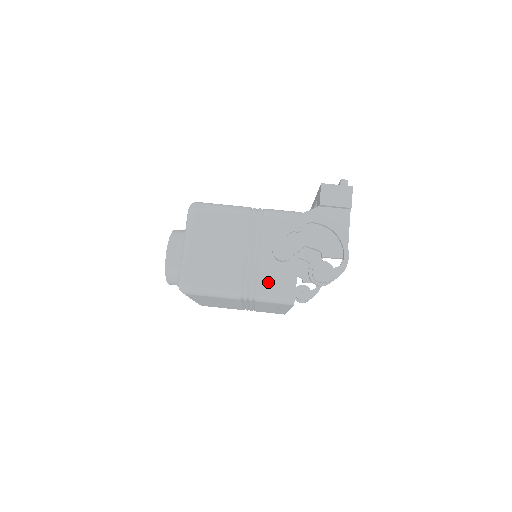
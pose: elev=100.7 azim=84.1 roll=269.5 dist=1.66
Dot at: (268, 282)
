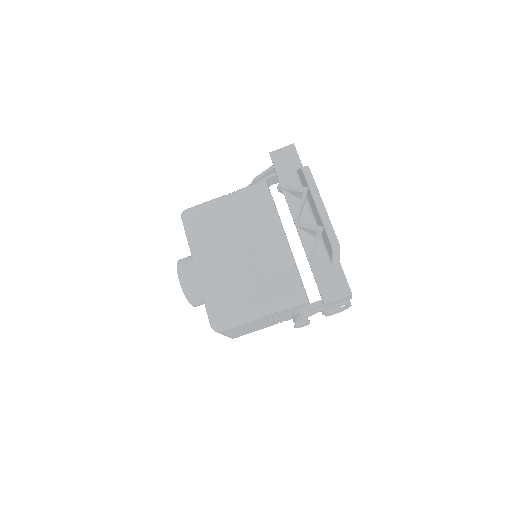
Dot at: occluded
